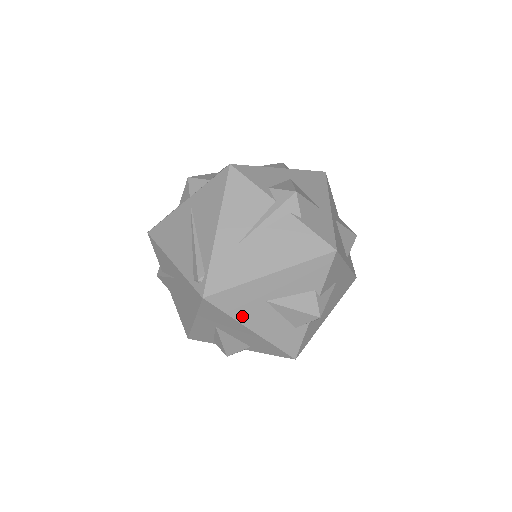
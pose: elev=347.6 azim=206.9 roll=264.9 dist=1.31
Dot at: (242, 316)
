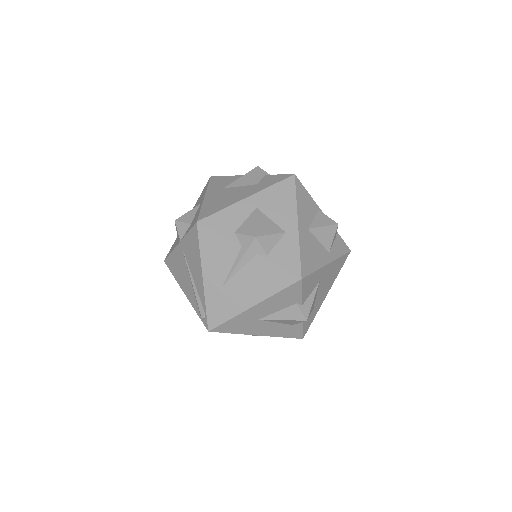
Dot at: (245, 331)
